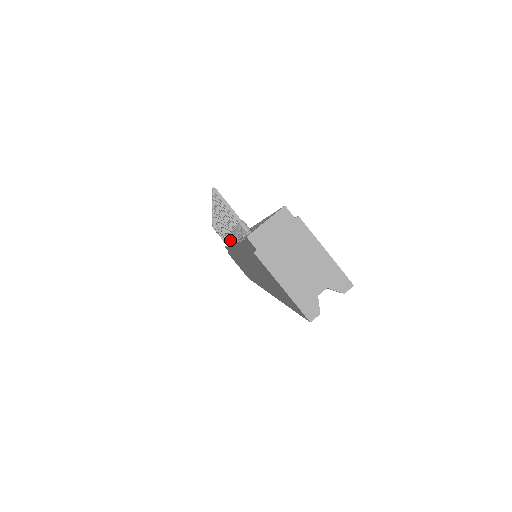
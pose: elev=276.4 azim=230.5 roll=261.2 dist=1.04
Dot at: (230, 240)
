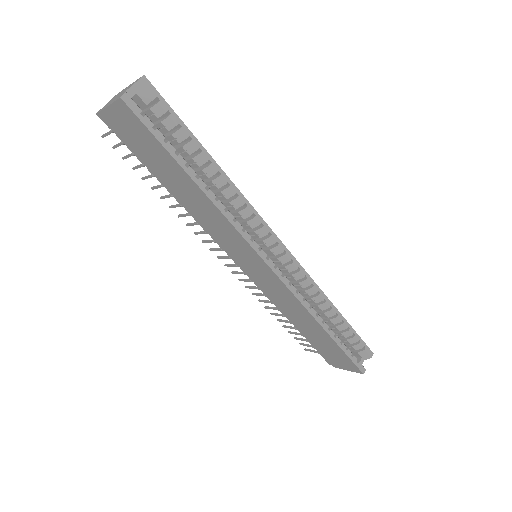
Dot at: (239, 266)
